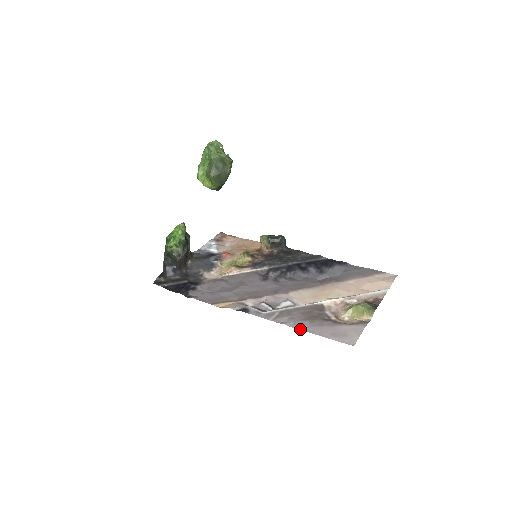
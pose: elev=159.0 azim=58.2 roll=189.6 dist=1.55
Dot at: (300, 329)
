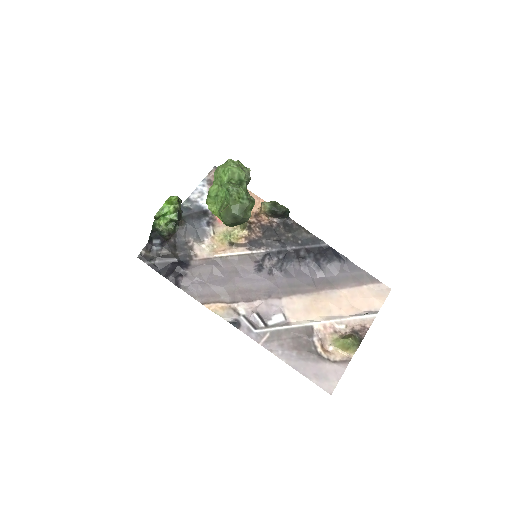
Dot at: (287, 363)
